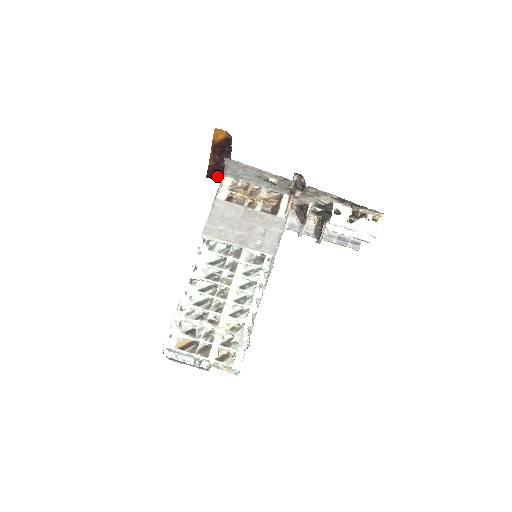
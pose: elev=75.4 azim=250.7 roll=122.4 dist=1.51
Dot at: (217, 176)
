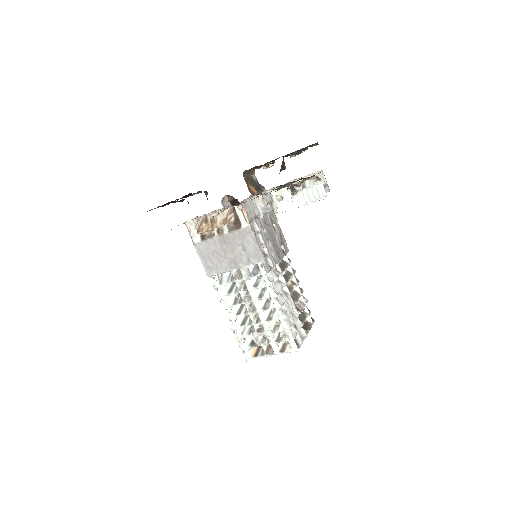
Dot at: (189, 193)
